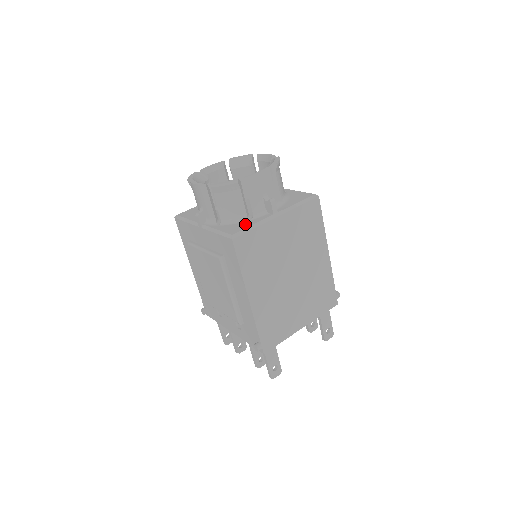
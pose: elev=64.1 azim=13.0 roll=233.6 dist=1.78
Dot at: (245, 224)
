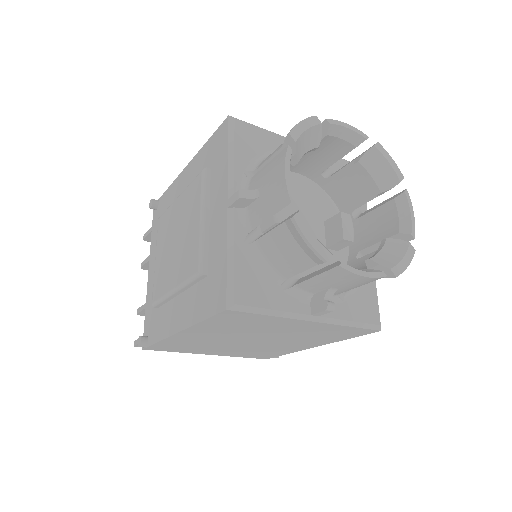
Dot at: (268, 294)
